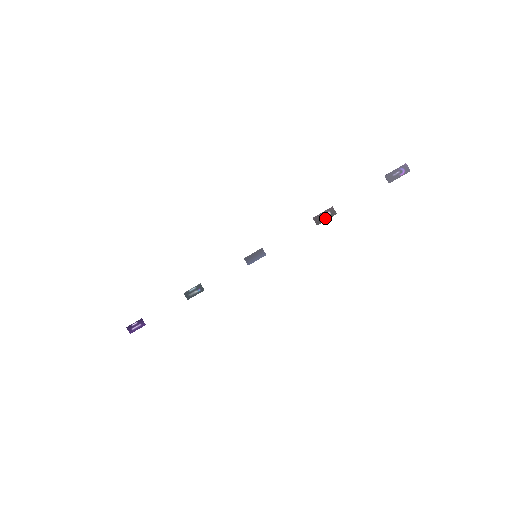
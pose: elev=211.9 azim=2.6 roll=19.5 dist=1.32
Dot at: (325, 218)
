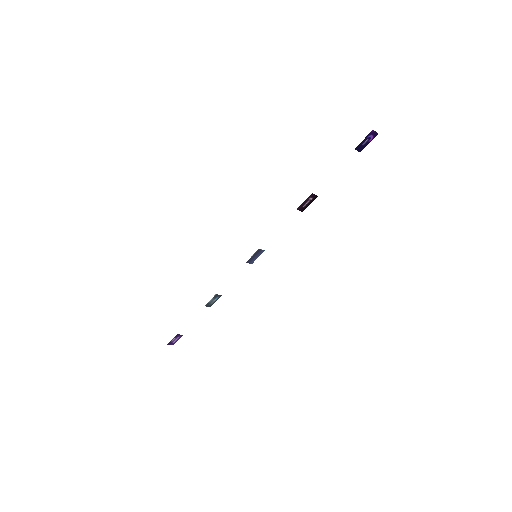
Dot at: (308, 204)
